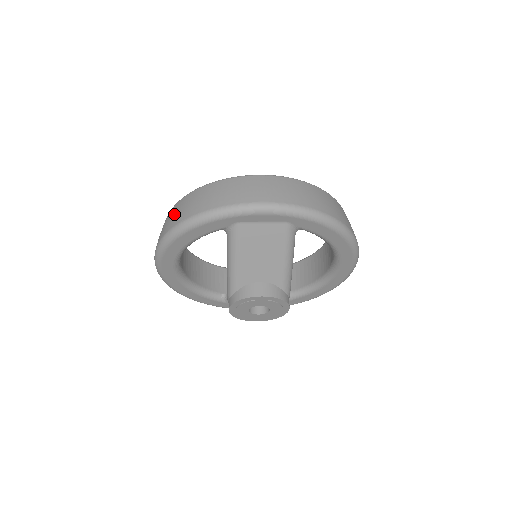
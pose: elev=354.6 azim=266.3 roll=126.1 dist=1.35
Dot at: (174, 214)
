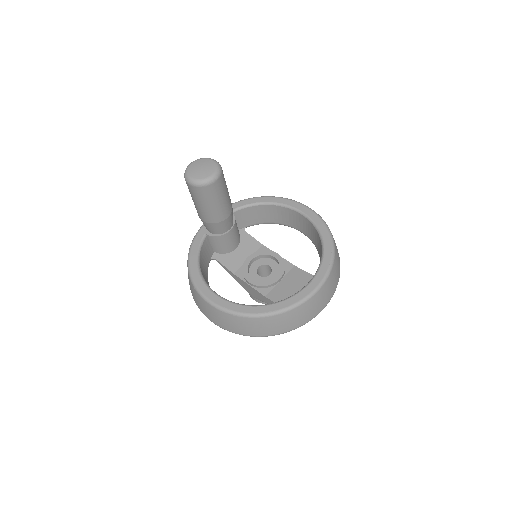
Dot at: (256, 328)
